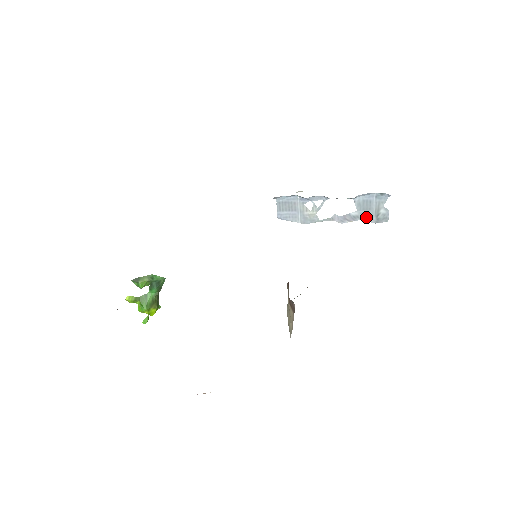
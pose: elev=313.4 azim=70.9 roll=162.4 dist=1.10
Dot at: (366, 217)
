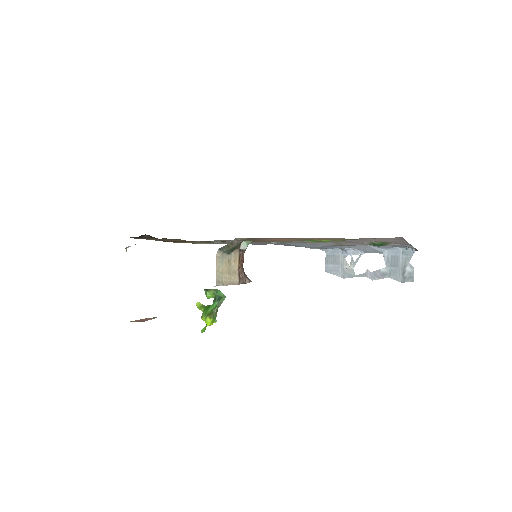
Dot at: (394, 275)
